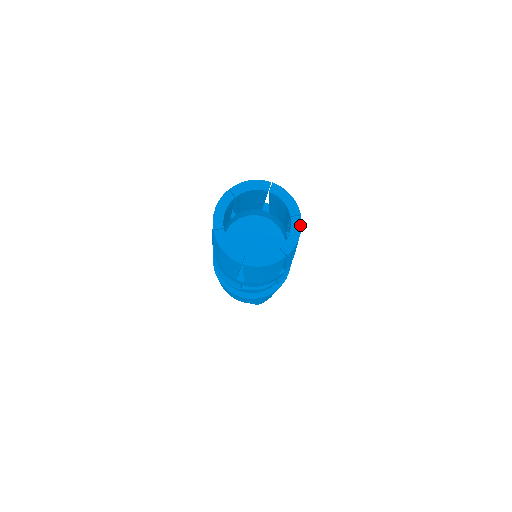
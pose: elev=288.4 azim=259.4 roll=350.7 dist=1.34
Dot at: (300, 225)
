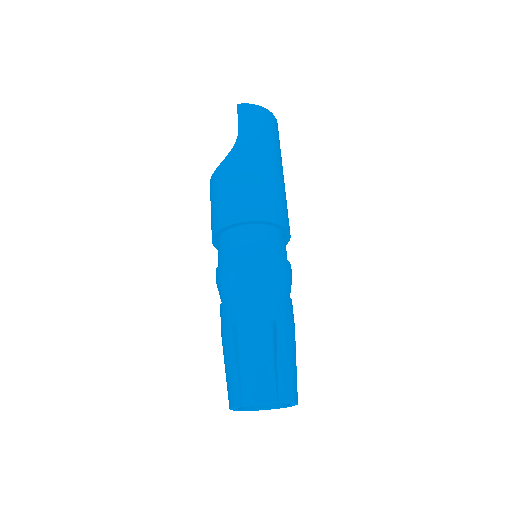
Dot at: occluded
